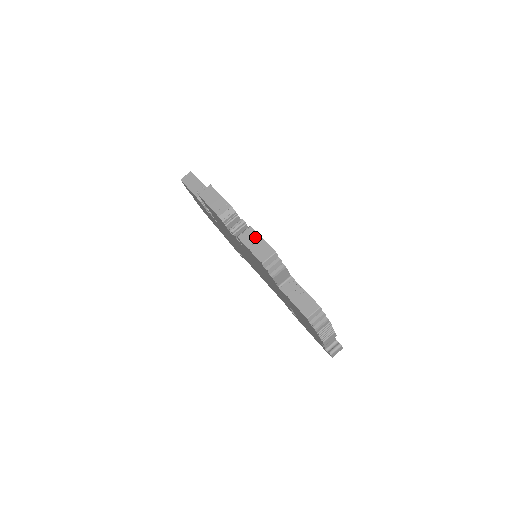
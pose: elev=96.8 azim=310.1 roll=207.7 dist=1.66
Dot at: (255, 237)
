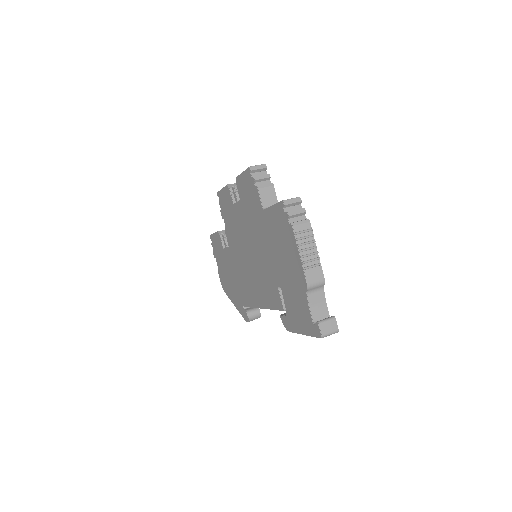
Dot at: occluded
